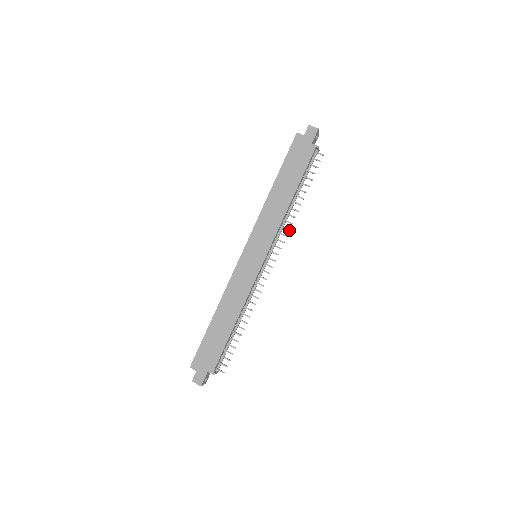
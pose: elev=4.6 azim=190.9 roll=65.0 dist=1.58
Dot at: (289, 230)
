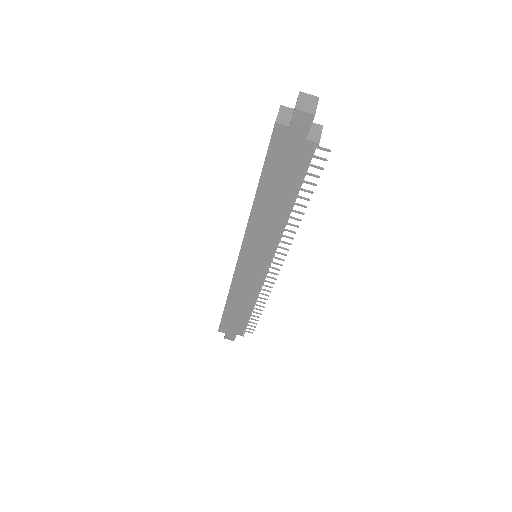
Dot at: (292, 239)
